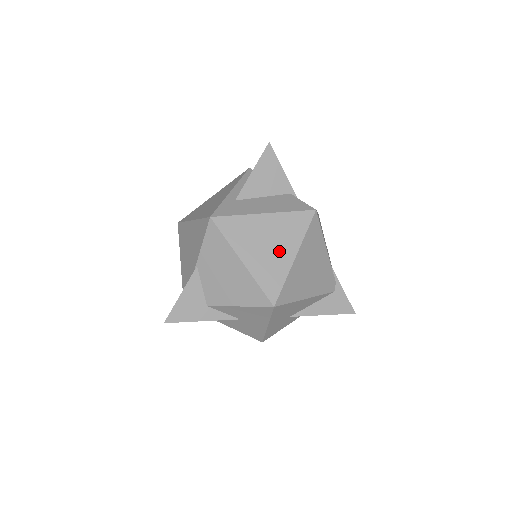
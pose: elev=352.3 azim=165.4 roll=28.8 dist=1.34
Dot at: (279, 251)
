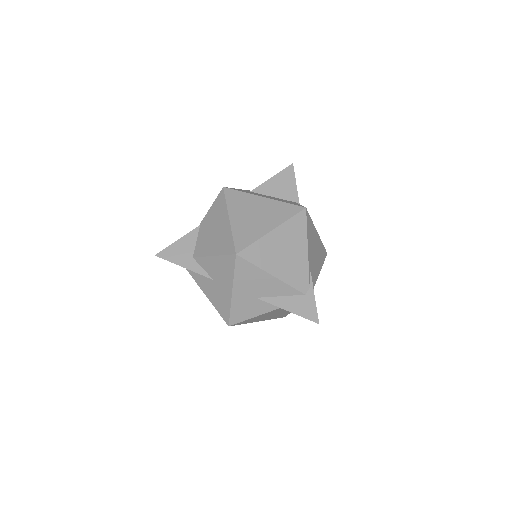
Dot at: (261, 222)
